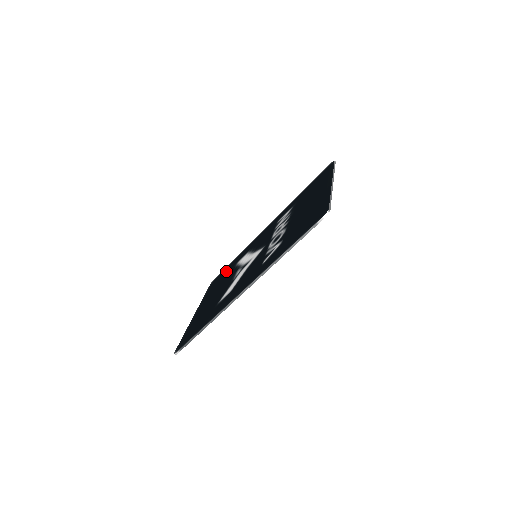
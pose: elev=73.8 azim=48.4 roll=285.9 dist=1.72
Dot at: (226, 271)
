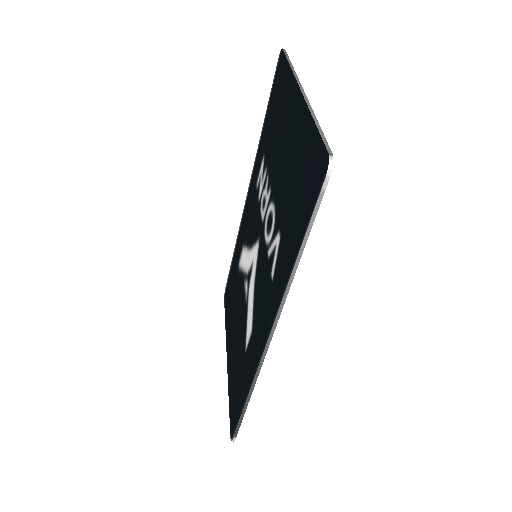
Dot at: (232, 279)
